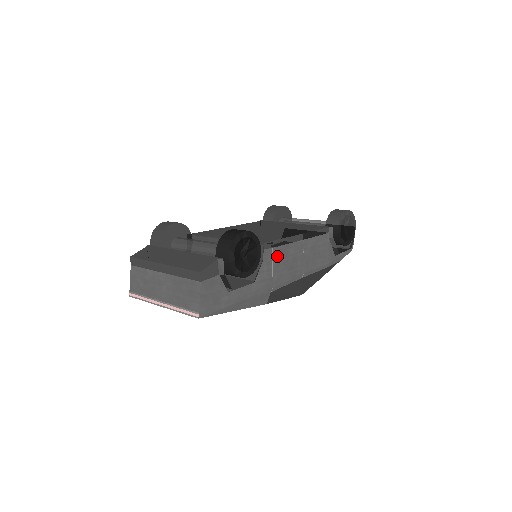
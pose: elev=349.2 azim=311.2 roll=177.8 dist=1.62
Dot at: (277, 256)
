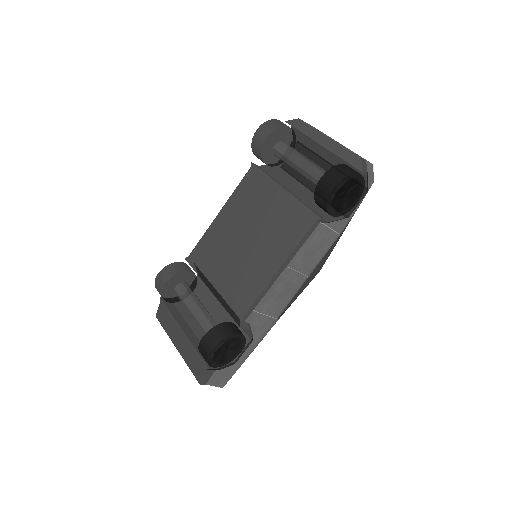
Dot at: (263, 306)
